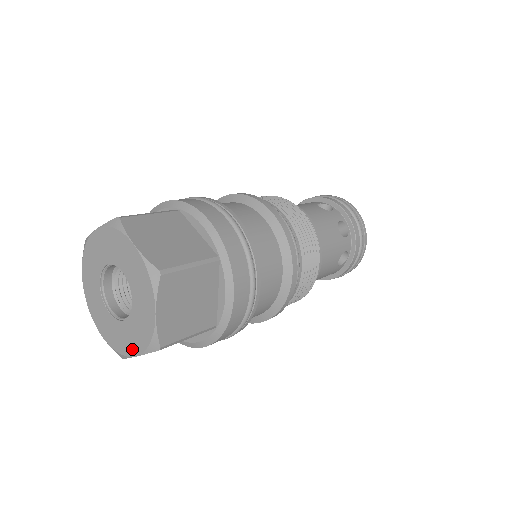
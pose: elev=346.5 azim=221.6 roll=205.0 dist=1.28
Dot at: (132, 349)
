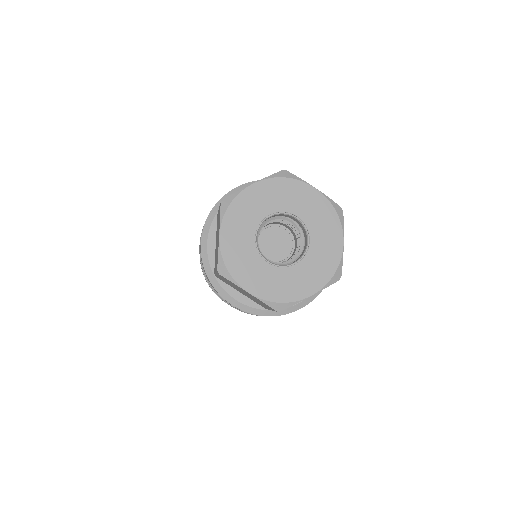
Dot at: (307, 289)
